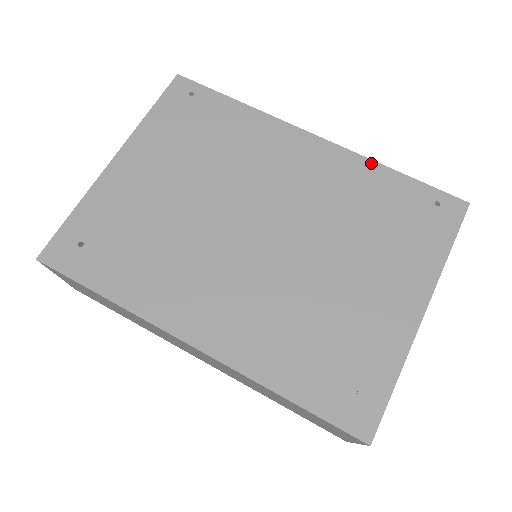
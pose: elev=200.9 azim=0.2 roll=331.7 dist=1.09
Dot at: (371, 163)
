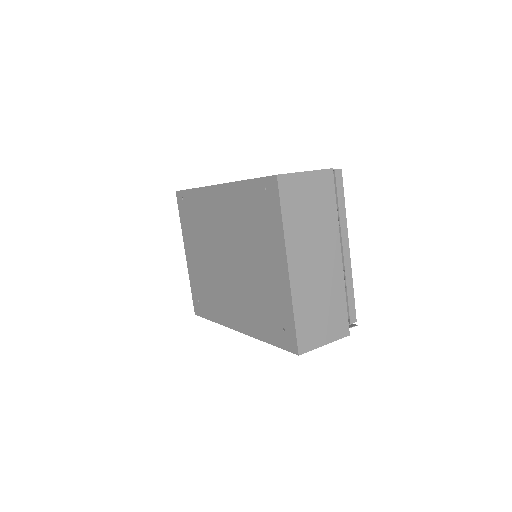
Dot at: (237, 184)
